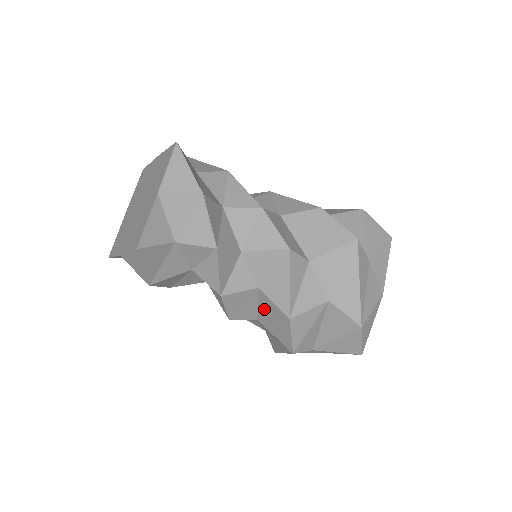
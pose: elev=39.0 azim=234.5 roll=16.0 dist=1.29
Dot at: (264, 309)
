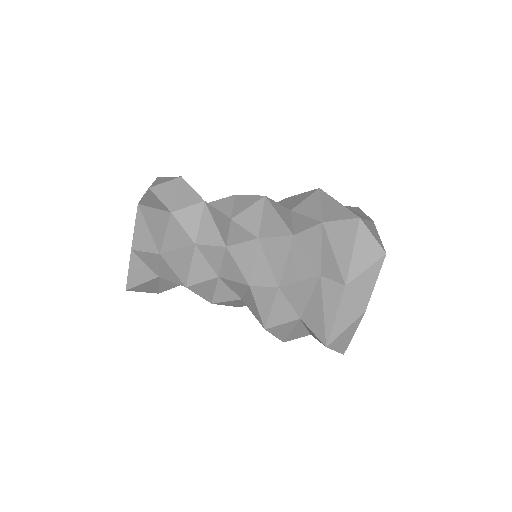
Dot at: (274, 259)
